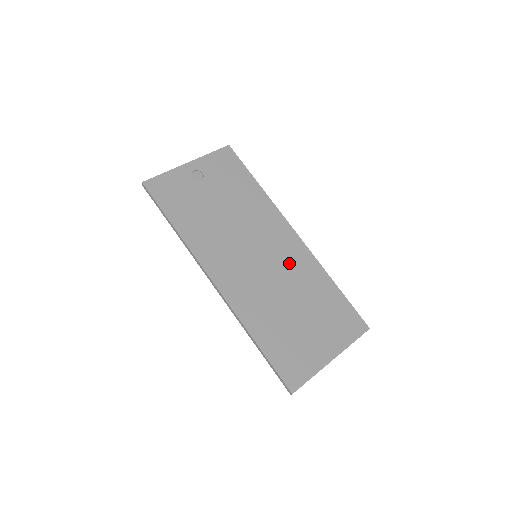
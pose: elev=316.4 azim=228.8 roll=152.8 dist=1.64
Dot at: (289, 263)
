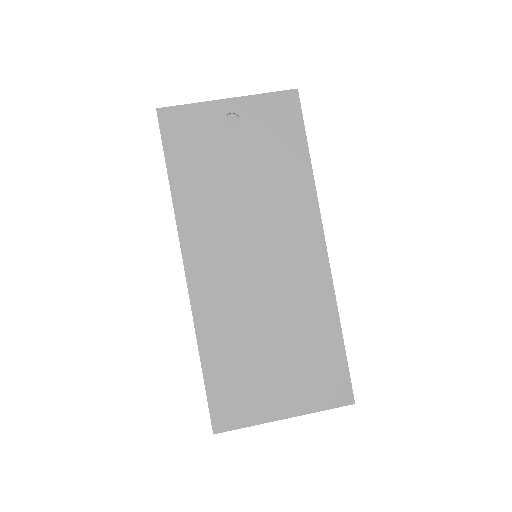
Dot at: (294, 281)
